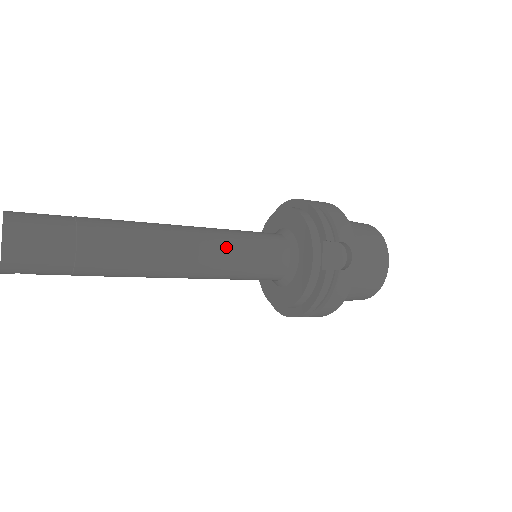
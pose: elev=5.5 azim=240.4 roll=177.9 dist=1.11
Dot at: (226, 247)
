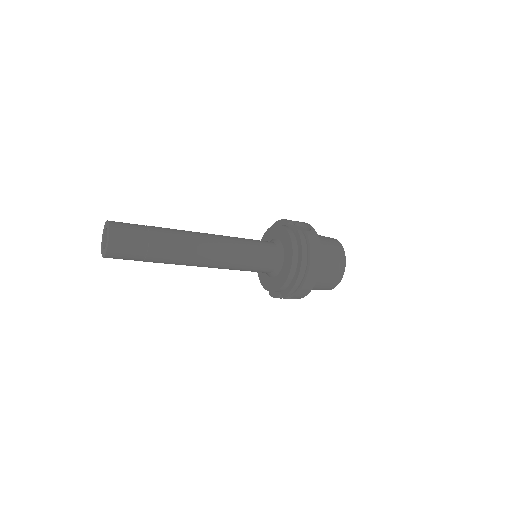
Dot at: (233, 238)
